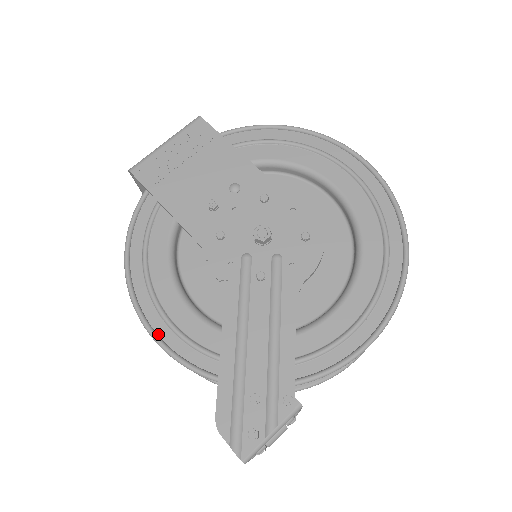
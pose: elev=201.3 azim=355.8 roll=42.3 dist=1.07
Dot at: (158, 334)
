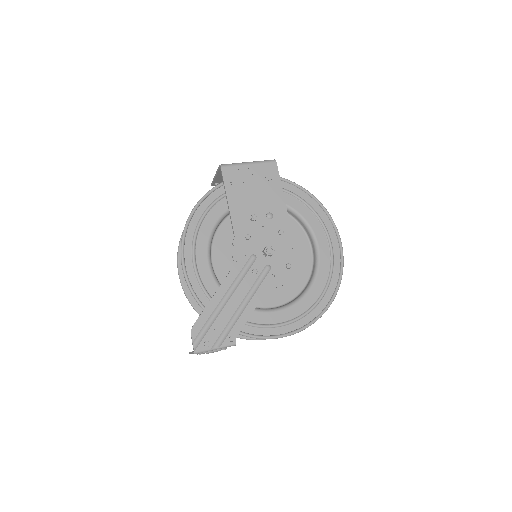
Dot at: (186, 266)
